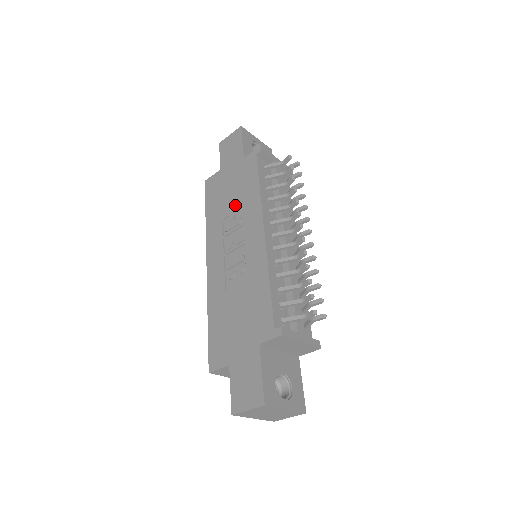
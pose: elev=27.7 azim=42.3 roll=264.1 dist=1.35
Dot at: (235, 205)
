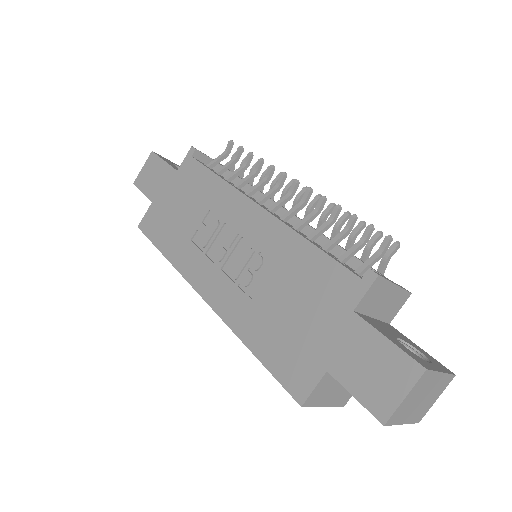
Dot at: (198, 215)
